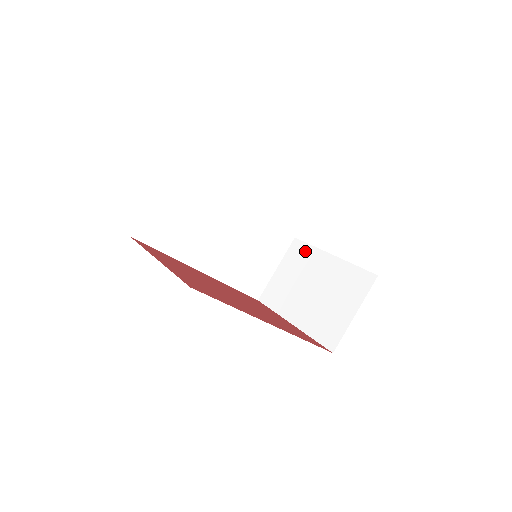
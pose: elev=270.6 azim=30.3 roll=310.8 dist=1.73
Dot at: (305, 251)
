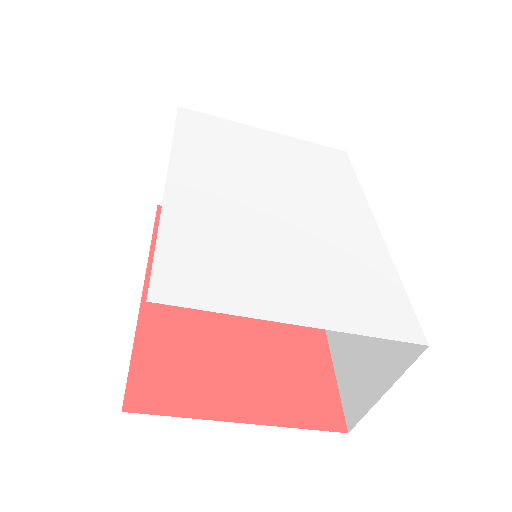
Dot at: occluded
